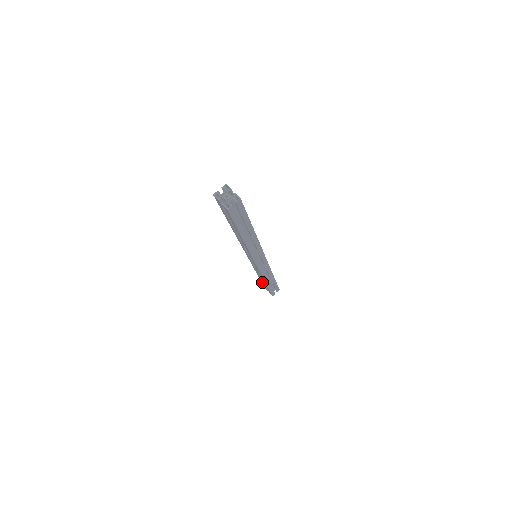
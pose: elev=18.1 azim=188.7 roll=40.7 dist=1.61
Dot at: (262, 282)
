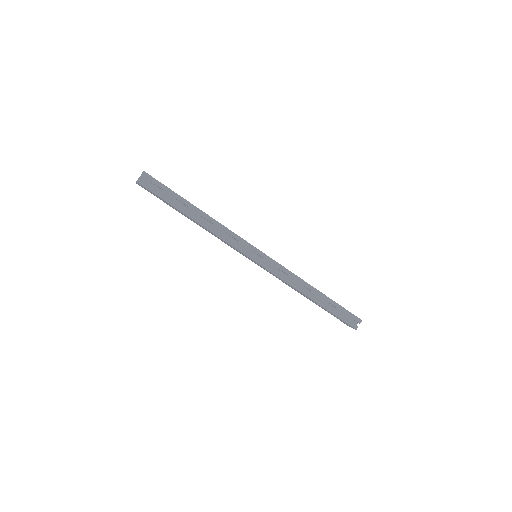
Dot at: occluded
